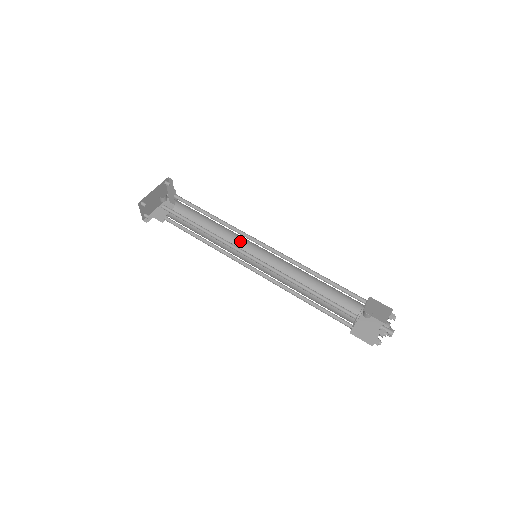
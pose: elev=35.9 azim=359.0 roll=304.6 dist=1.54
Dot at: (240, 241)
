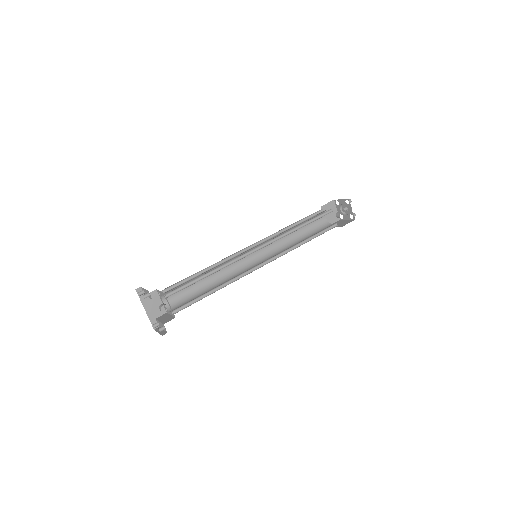
Dot at: (232, 258)
